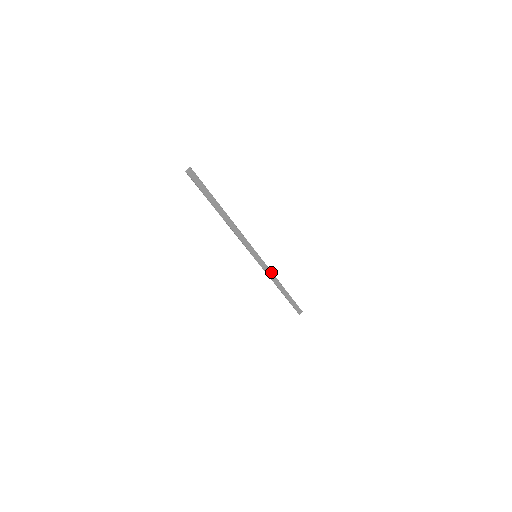
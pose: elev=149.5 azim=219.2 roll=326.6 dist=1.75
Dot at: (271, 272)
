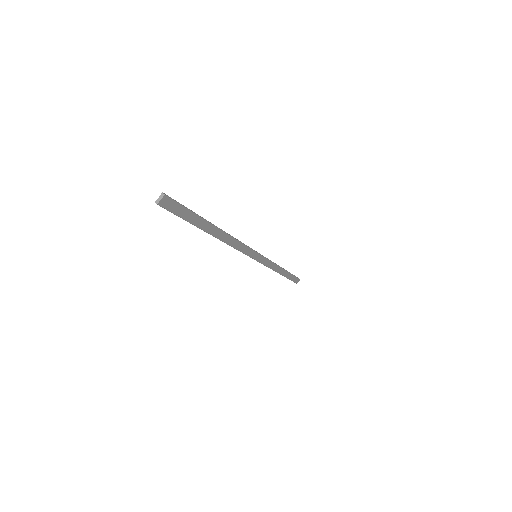
Dot at: (272, 263)
